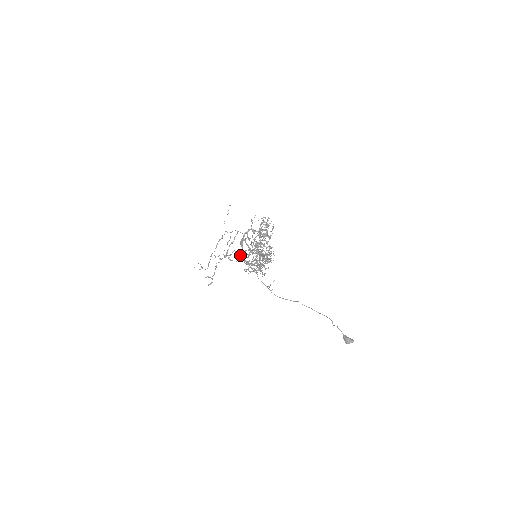
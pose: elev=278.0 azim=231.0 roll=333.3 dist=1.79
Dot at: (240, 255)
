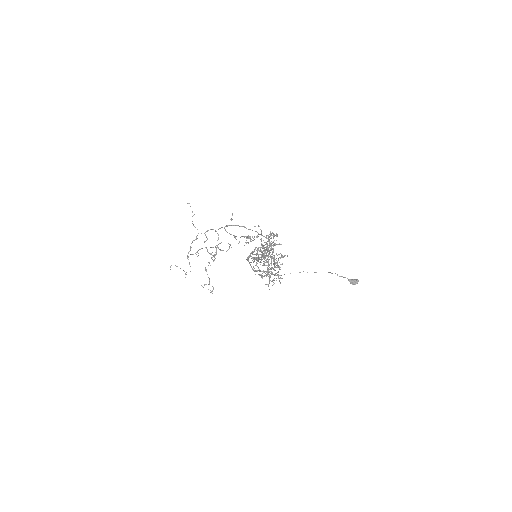
Dot at: occluded
